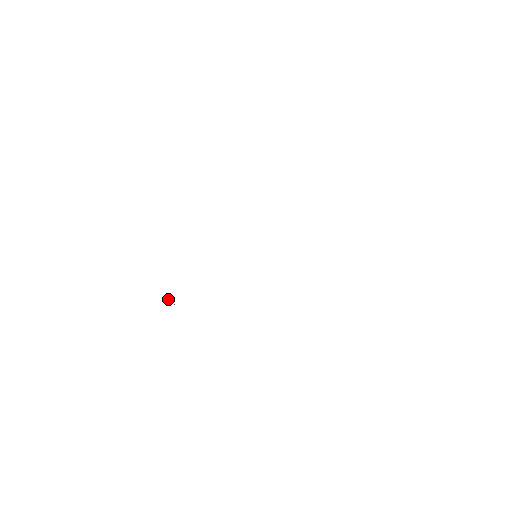
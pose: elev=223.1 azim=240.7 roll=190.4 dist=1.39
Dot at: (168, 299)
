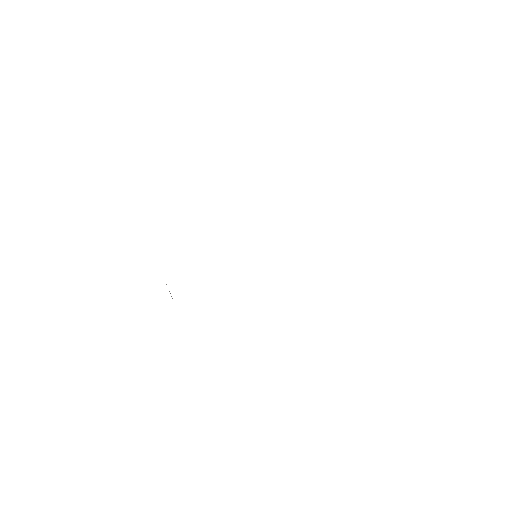
Dot at: occluded
